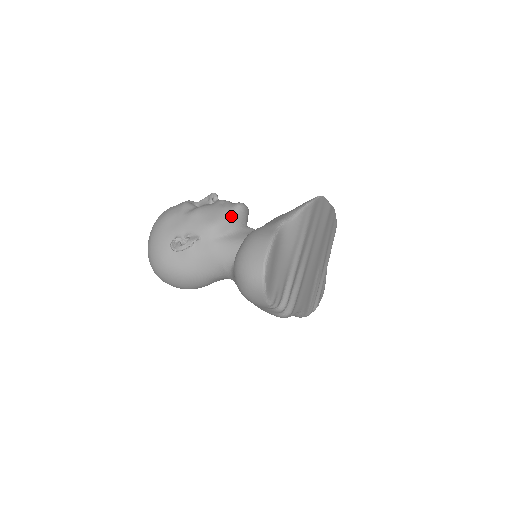
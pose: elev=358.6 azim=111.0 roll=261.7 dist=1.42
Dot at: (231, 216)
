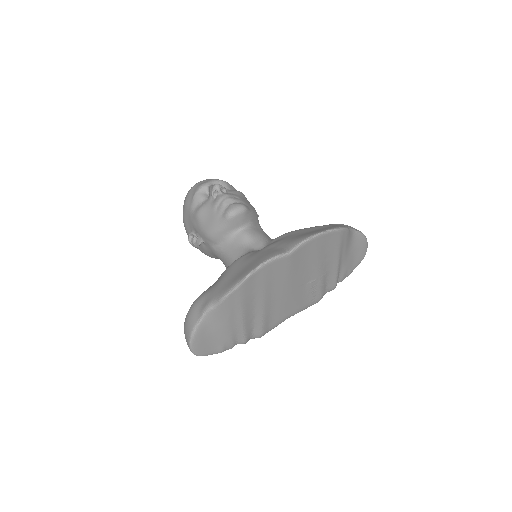
Dot at: (221, 228)
